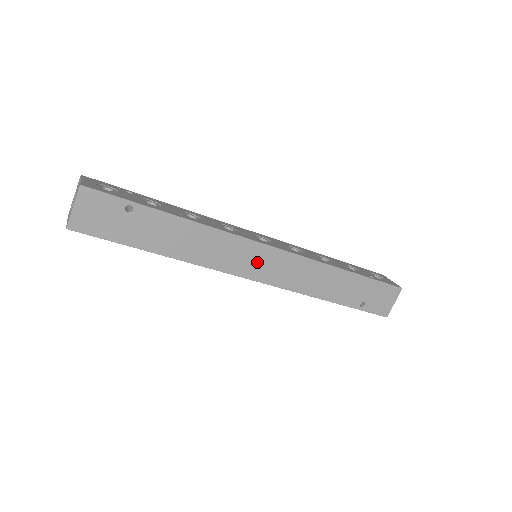
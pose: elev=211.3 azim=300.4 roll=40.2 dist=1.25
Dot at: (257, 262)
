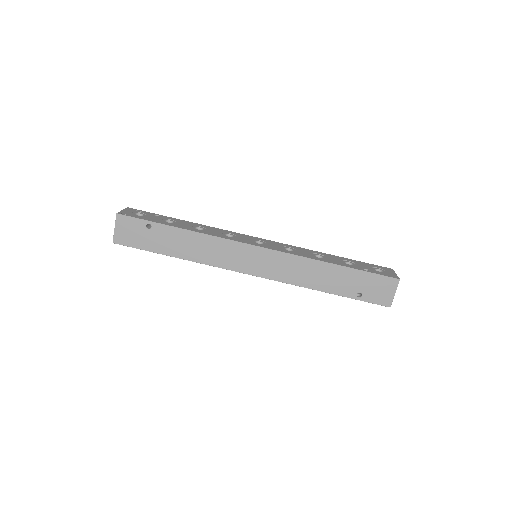
Dot at: (250, 260)
